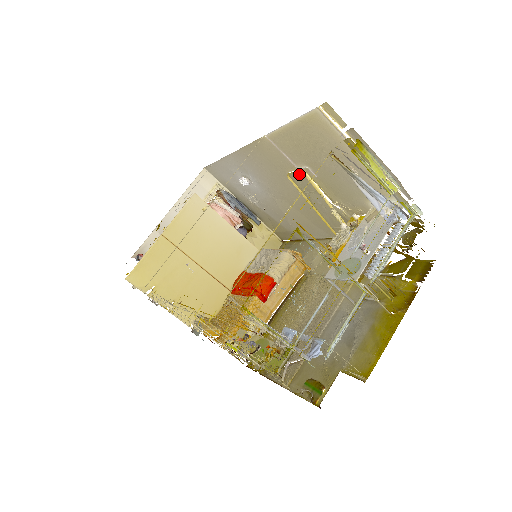
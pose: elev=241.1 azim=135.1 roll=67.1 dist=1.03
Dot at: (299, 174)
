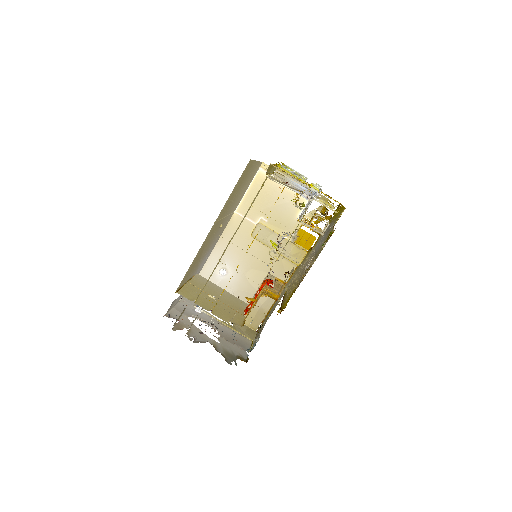
Dot at: (258, 228)
